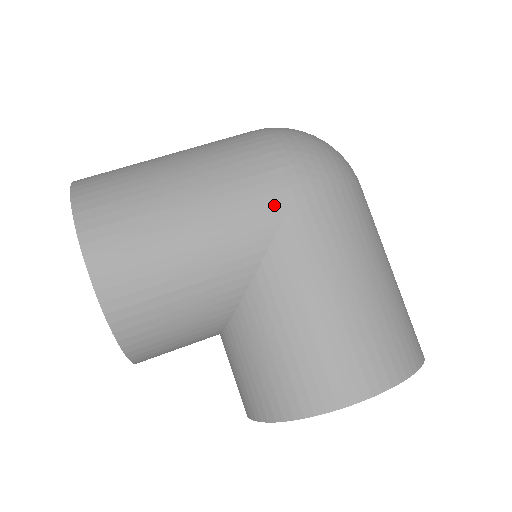
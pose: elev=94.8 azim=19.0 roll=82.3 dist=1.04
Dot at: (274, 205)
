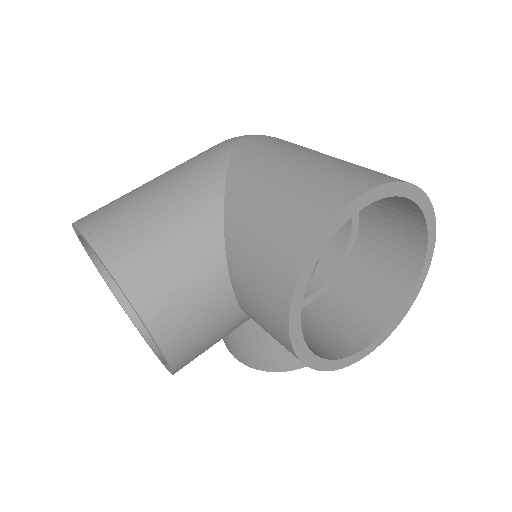
Dot at: (220, 154)
